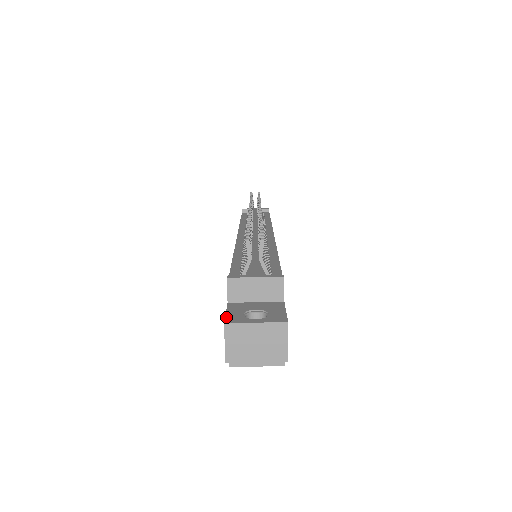
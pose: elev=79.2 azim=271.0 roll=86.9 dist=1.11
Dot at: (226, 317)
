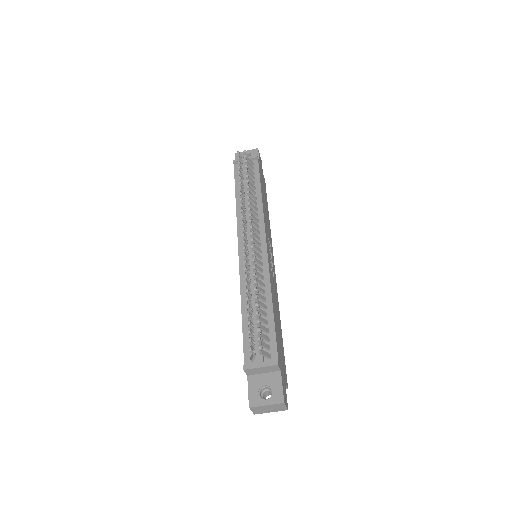
Dot at: (249, 399)
